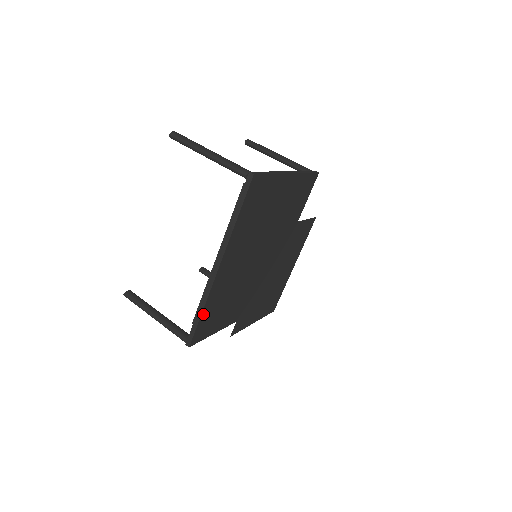
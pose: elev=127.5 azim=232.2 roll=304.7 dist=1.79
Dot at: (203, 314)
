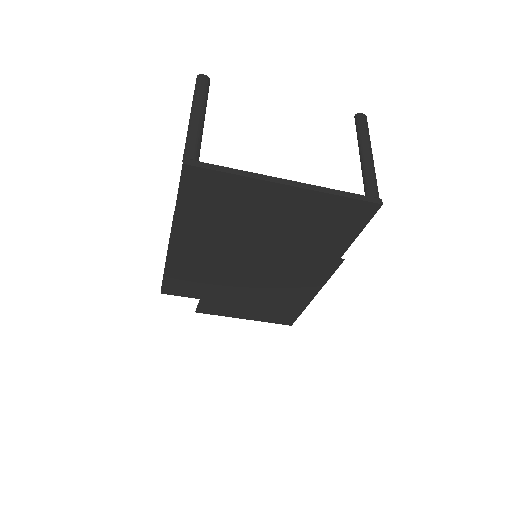
Dot at: (168, 274)
